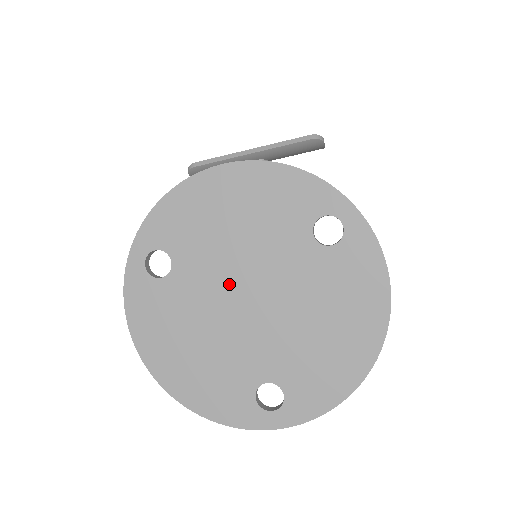
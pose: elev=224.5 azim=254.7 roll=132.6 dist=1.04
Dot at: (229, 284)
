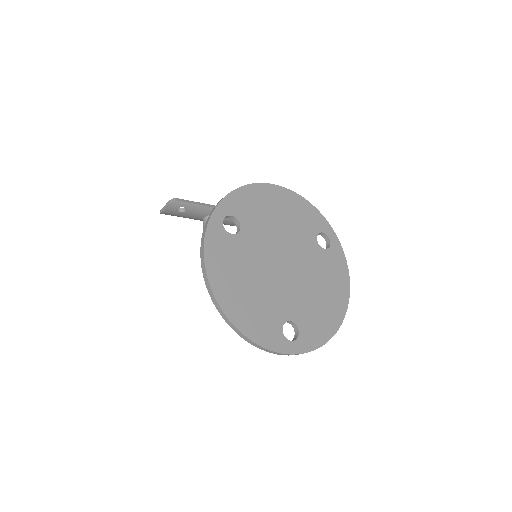
Dot at: (273, 252)
